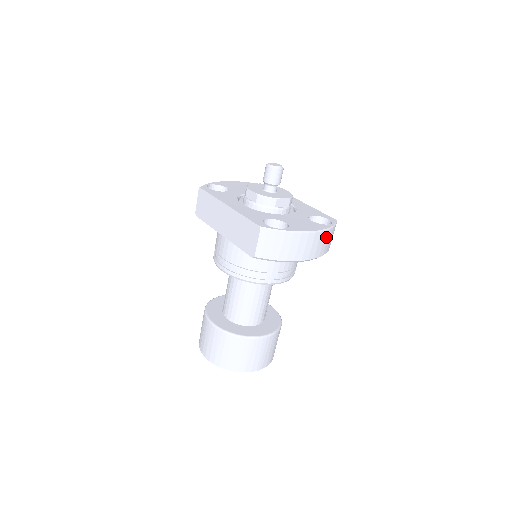
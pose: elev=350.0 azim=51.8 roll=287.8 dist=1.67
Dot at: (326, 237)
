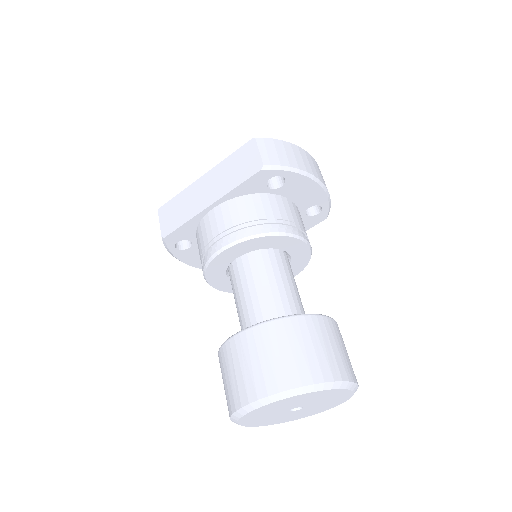
Dot at: occluded
